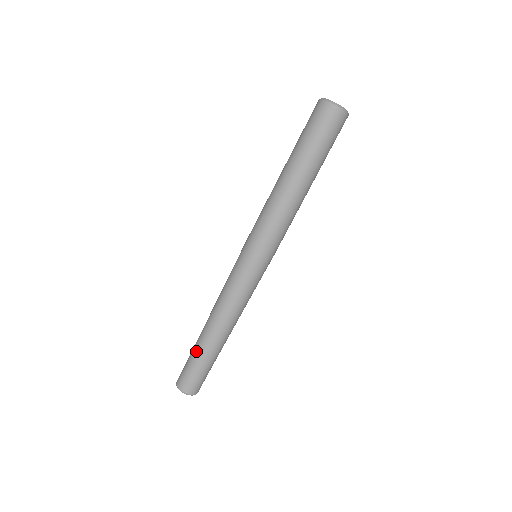
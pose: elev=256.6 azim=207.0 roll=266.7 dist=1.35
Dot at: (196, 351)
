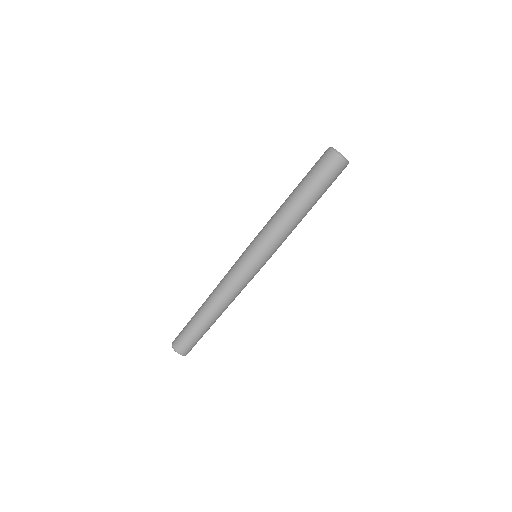
Dot at: (193, 320)
